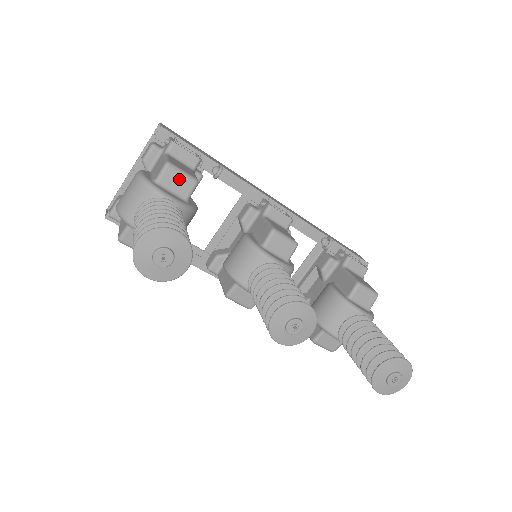
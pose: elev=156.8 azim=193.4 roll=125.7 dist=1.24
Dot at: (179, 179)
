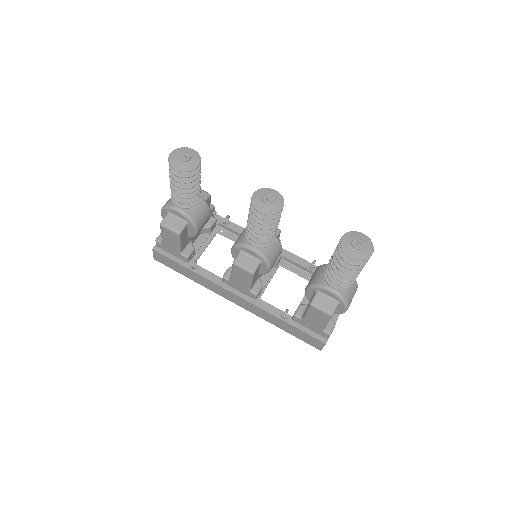
Dot at: occluded
